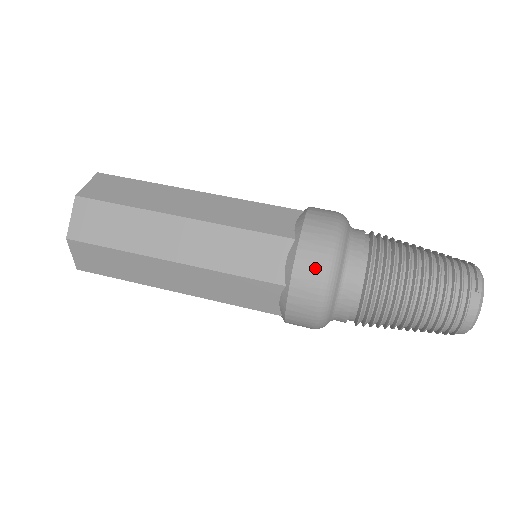
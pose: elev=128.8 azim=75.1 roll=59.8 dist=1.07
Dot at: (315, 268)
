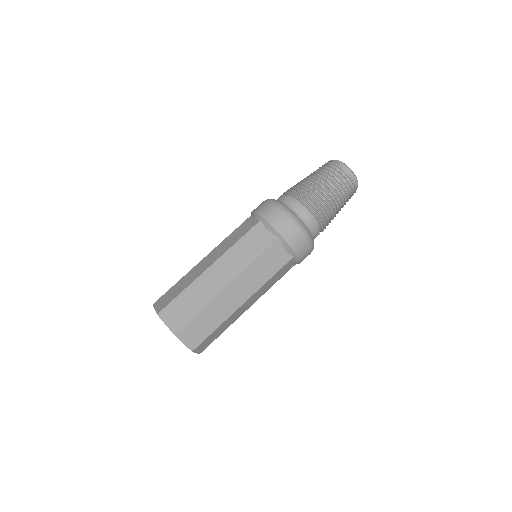
Dot at: (280, 217)
